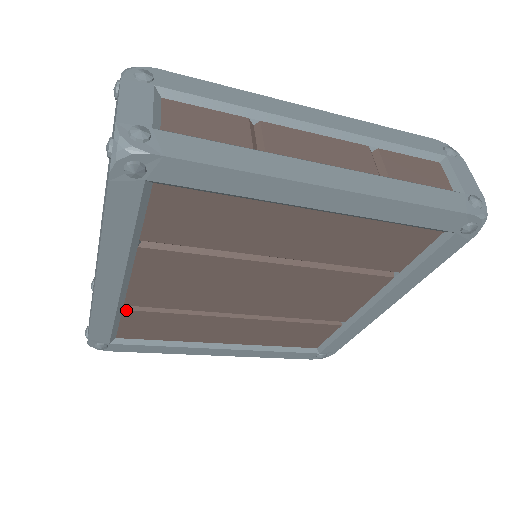
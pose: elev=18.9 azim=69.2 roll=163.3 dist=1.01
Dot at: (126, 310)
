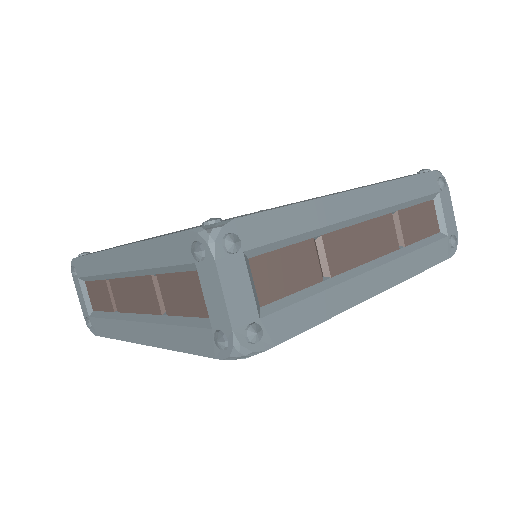
Dot at: occluded
